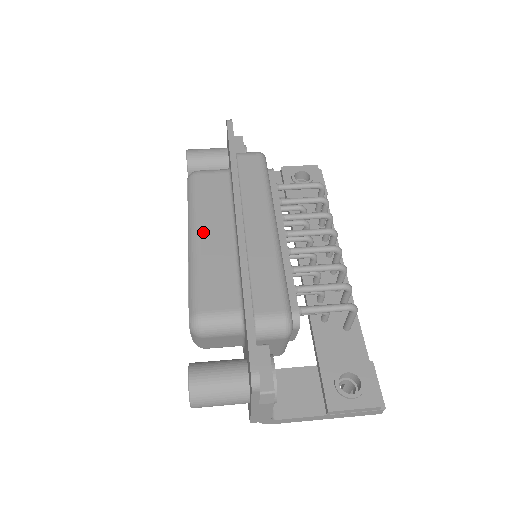
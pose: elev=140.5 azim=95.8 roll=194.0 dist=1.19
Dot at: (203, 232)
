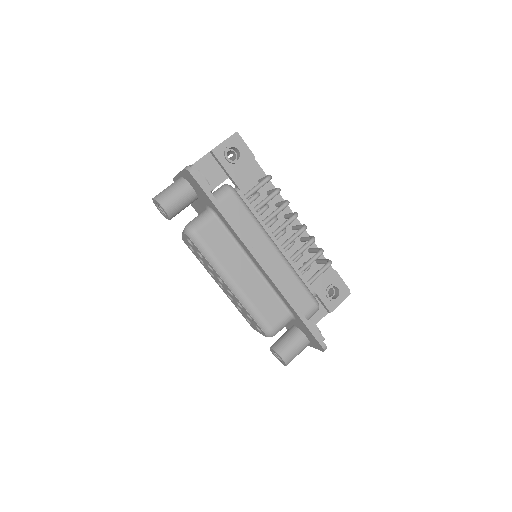
Dot at: (237, 279)
